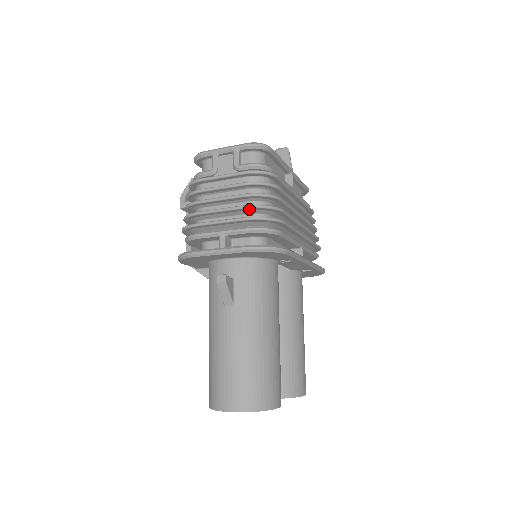
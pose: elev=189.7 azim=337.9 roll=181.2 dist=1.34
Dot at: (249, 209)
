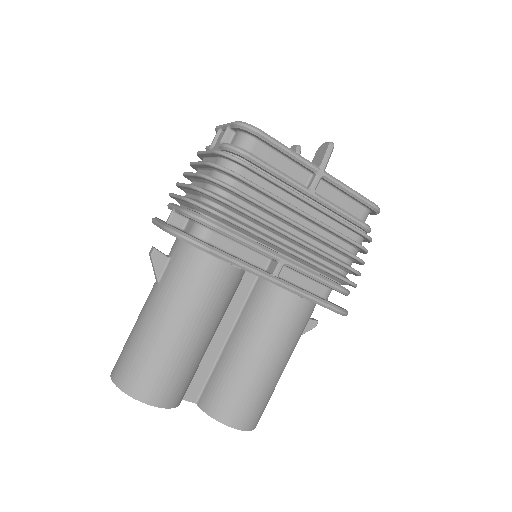
Dot at: (196, 190)
